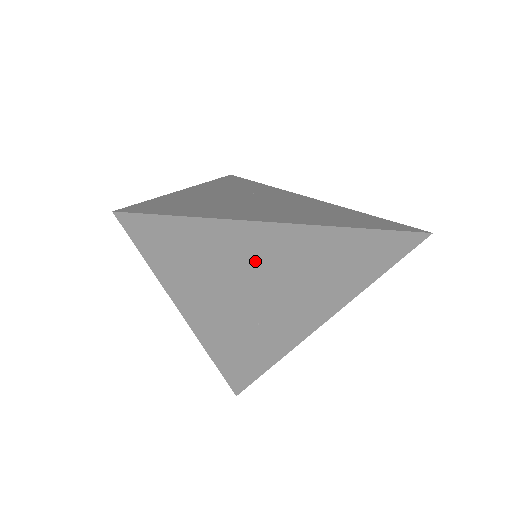
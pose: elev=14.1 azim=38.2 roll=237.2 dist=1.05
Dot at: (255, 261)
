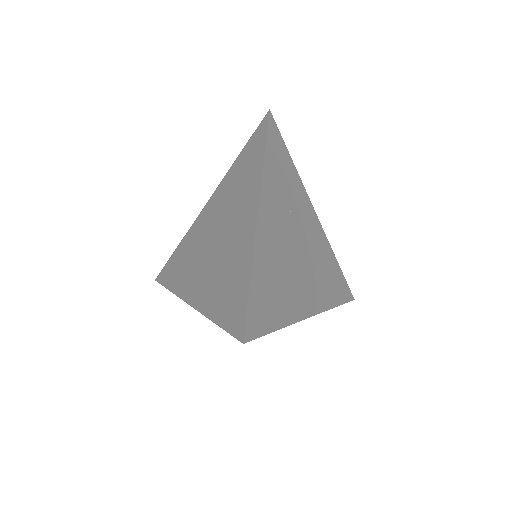
Dot at: occluded
